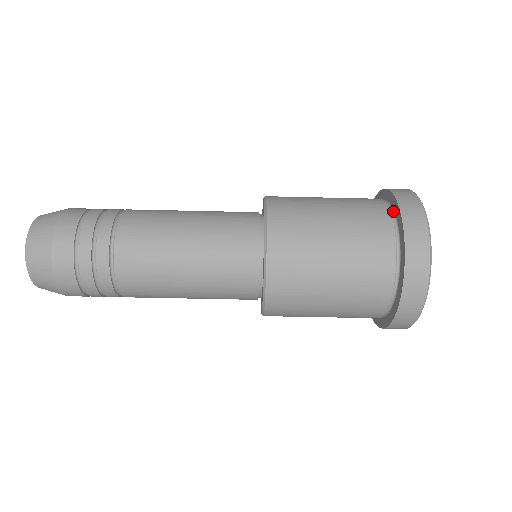
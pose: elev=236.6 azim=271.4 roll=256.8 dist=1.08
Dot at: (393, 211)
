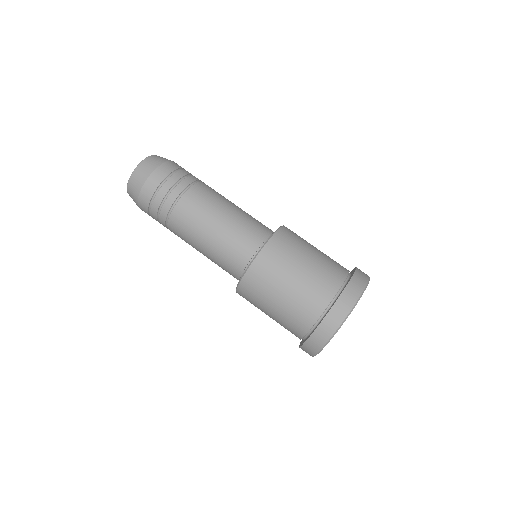
Dot at: occluded
